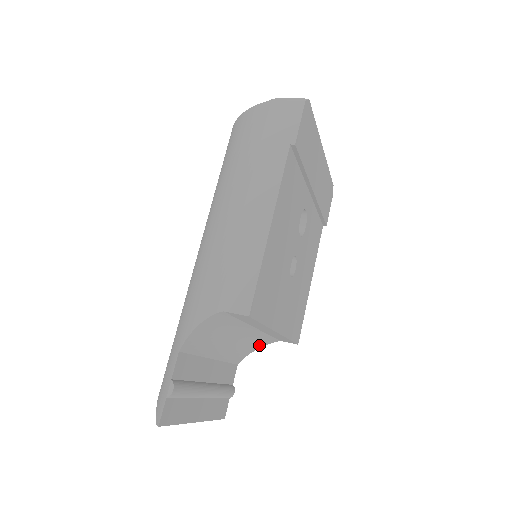
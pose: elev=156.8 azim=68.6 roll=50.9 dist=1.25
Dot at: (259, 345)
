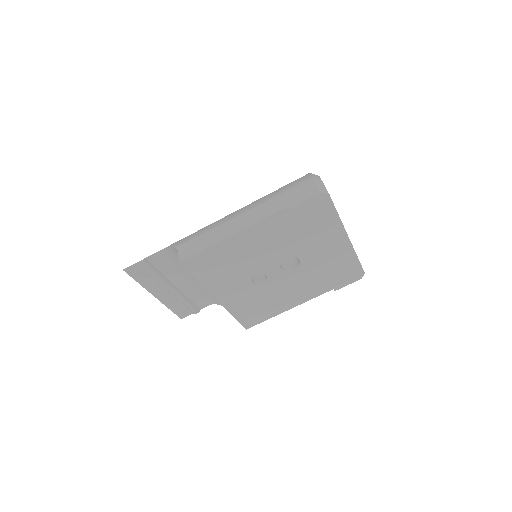
Dot at: occluded
